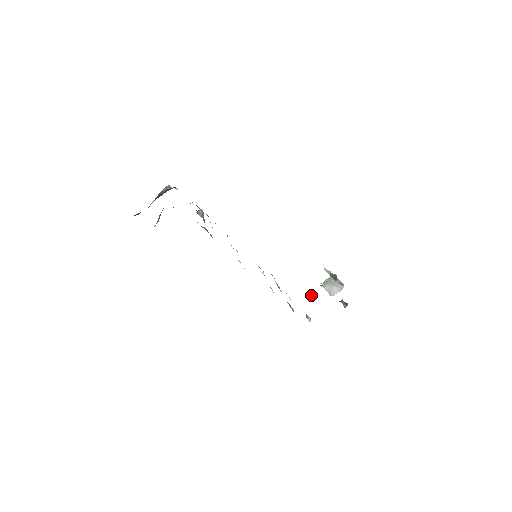
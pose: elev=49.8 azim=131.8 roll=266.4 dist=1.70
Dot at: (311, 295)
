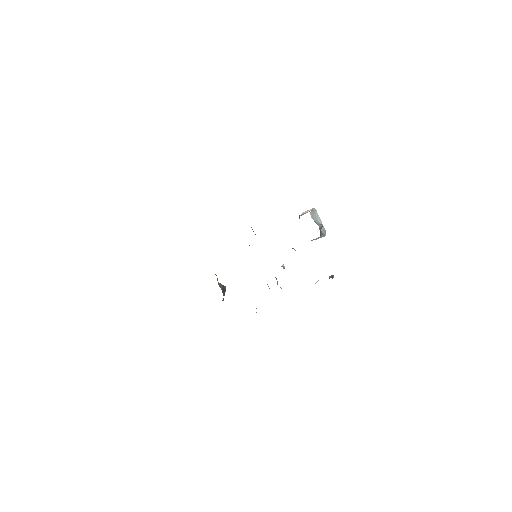
Dot at: occluded
